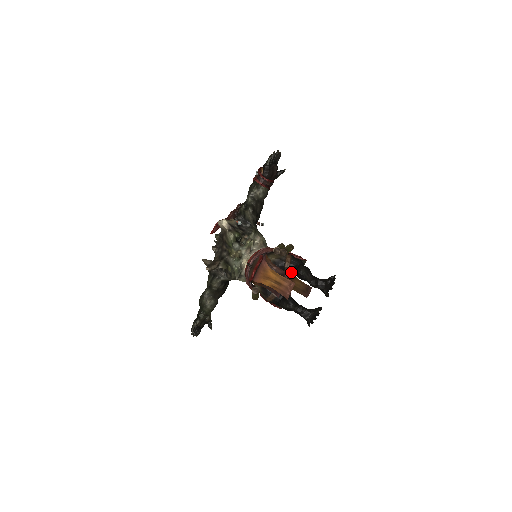
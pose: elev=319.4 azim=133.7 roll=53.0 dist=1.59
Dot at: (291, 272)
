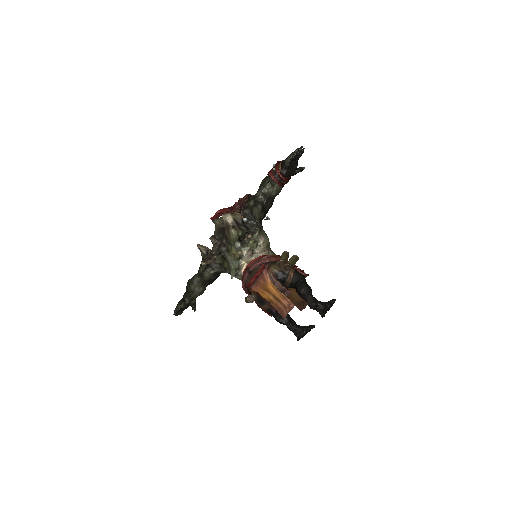
Dot at: (291, 286)
